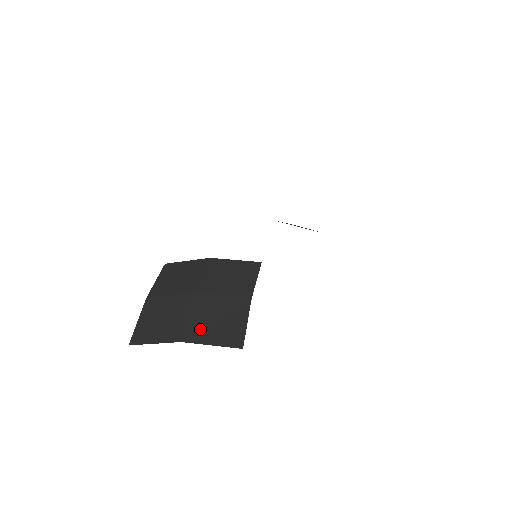
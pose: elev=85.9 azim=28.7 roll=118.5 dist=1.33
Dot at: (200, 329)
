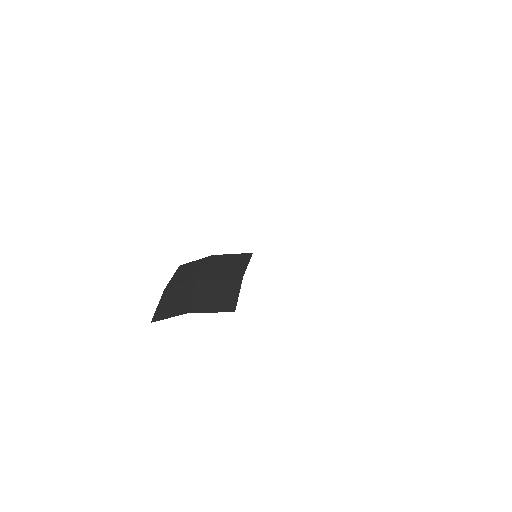
Dot at: (203, 303)
